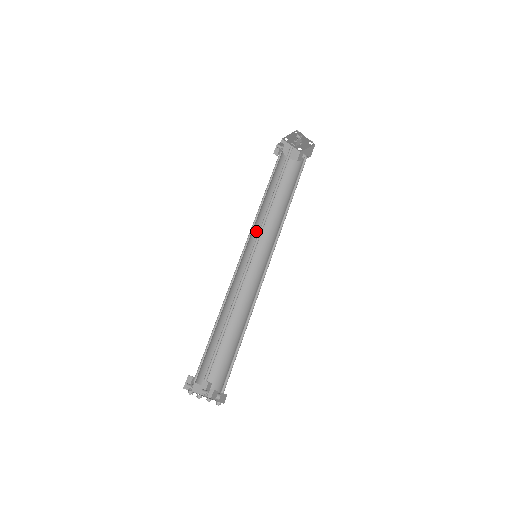
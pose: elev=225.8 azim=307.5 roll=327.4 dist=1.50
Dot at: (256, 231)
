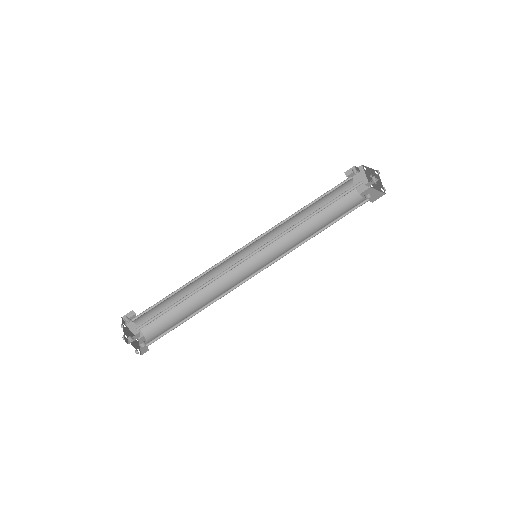
Dot at: (274, 233)
